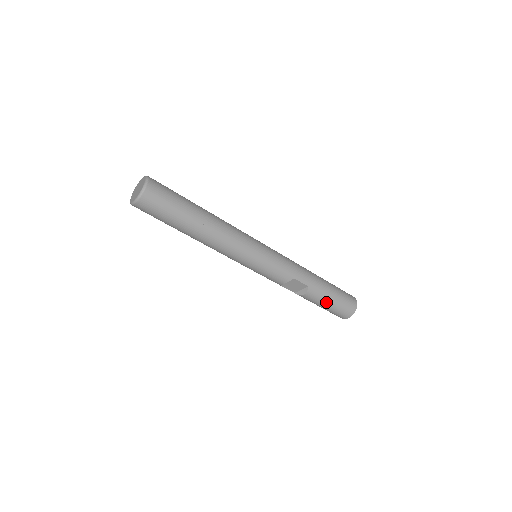
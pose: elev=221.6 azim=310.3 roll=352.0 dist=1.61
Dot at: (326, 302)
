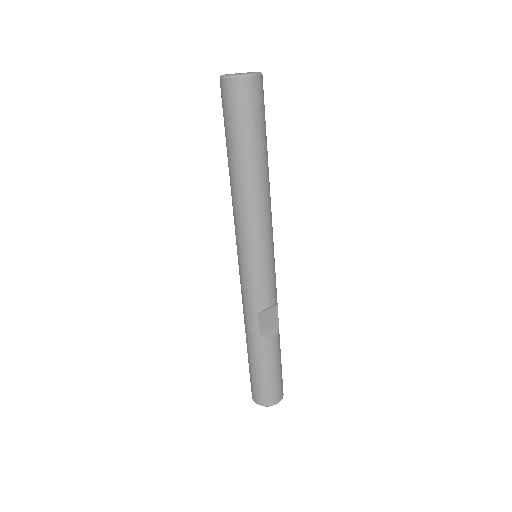
Dot at: (279, 361)
